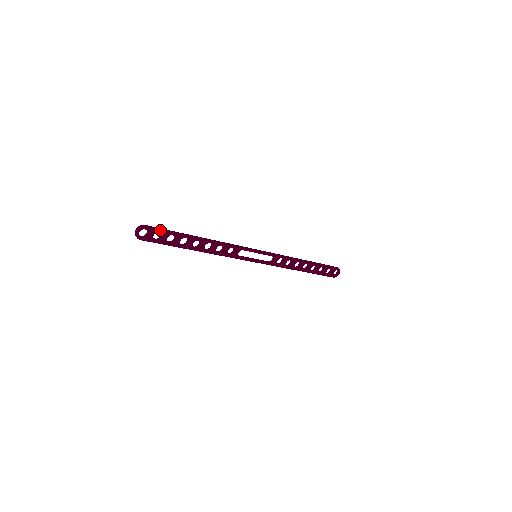
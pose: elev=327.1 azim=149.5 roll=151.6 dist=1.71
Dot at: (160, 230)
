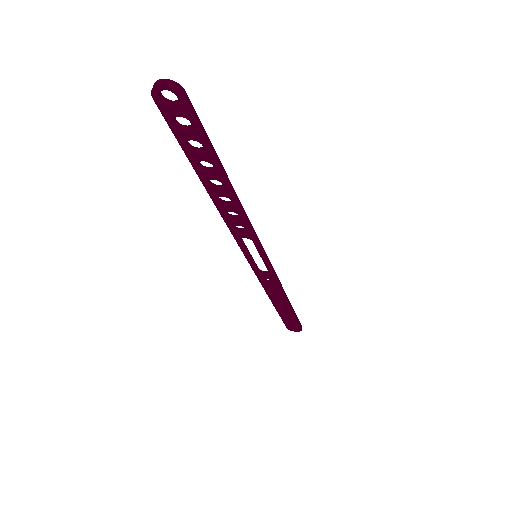
Dot at: (196, 123)
